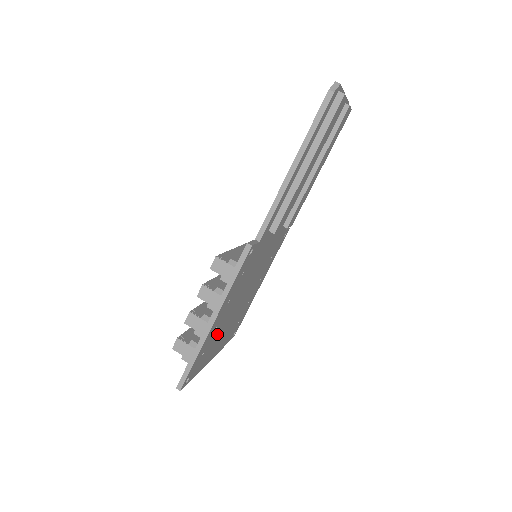
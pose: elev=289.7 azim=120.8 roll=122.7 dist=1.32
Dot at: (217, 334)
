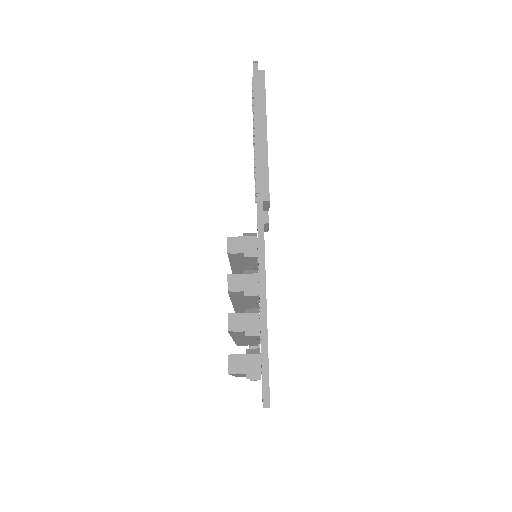
Dot at: occluded
